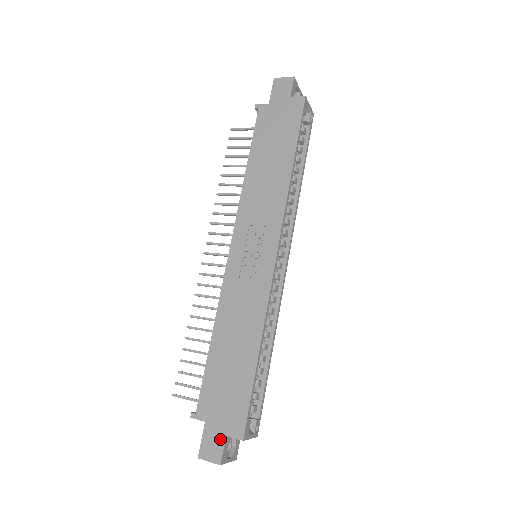
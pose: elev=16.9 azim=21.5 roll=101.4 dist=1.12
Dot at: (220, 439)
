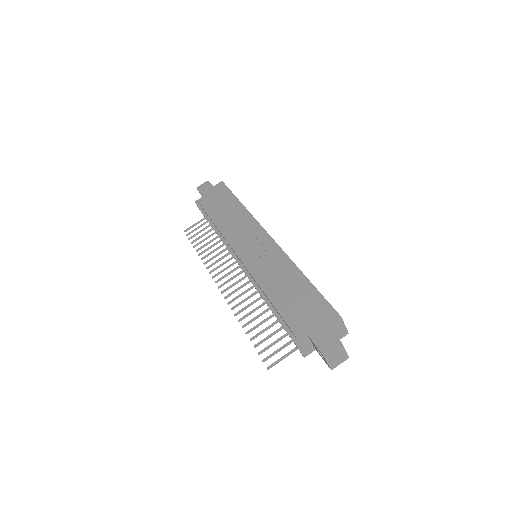
Dot at: (326, 331)
